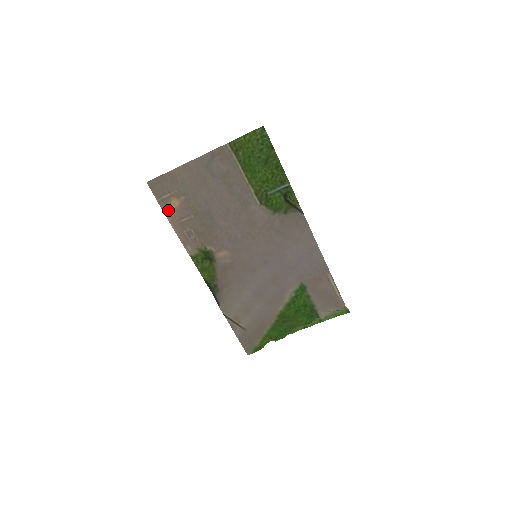
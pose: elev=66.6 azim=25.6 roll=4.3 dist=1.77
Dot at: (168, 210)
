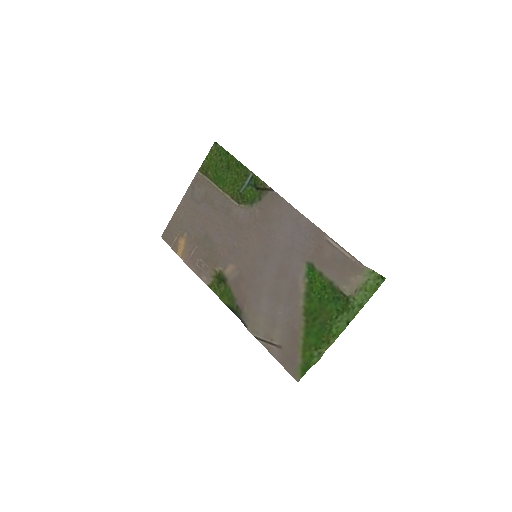
Dot at: (180, 251)
